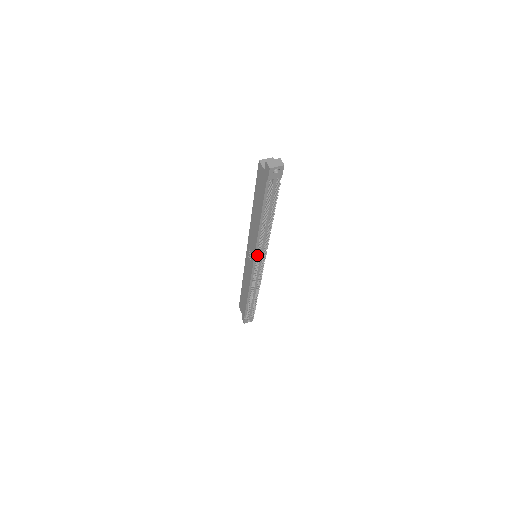
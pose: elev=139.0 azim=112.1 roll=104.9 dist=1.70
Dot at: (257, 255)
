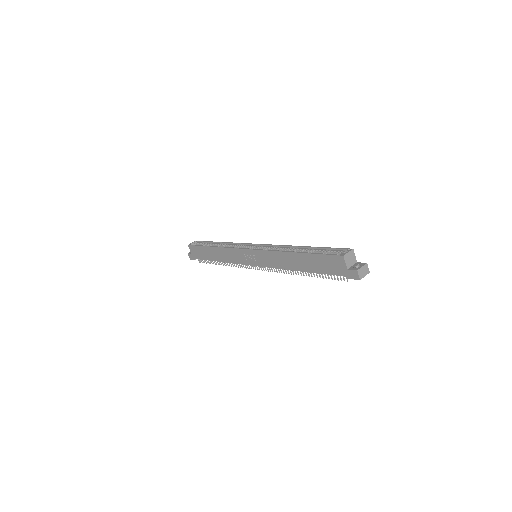
Dot at: occluded
